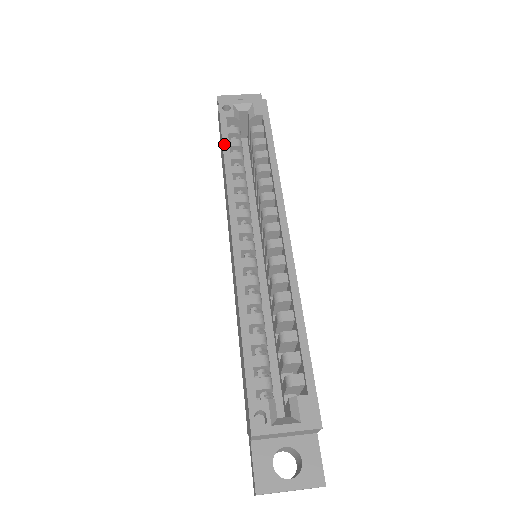
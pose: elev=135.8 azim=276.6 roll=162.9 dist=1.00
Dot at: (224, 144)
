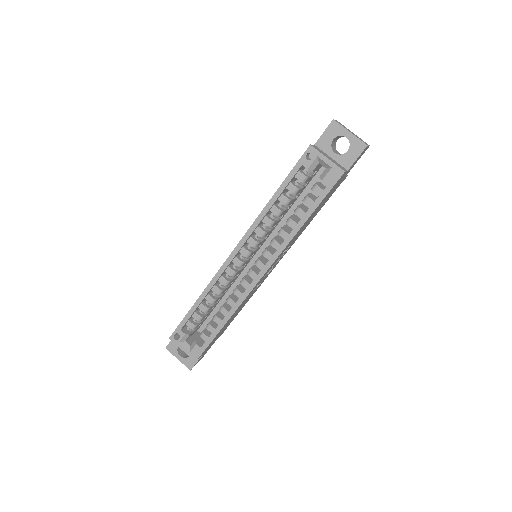
Dot at: (280, 187)
